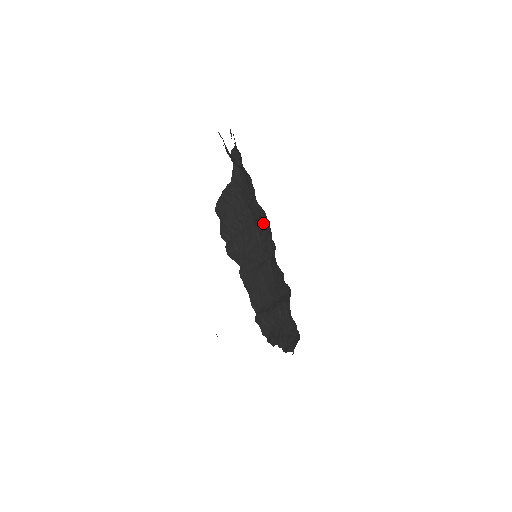
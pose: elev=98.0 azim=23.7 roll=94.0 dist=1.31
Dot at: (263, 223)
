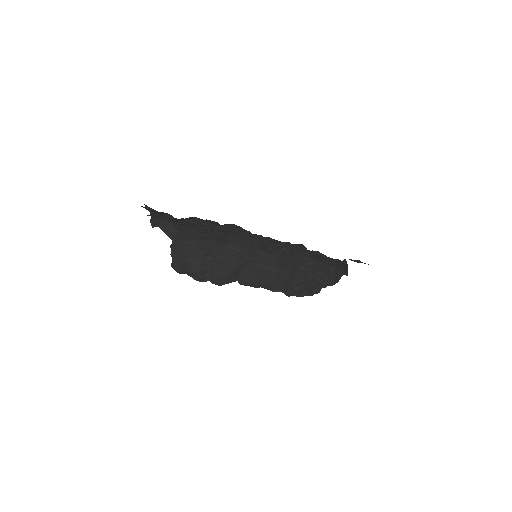
Dot at: (231, 235)
